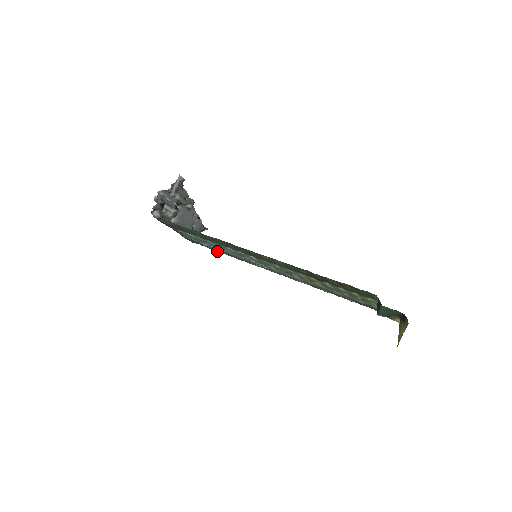
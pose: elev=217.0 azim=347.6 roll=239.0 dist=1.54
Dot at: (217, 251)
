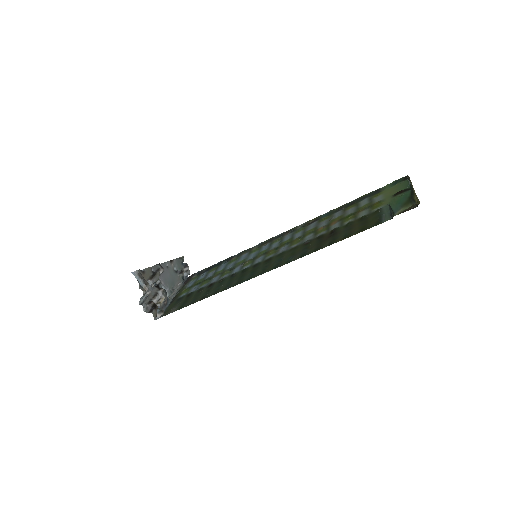
Dot at: (213, 265)
